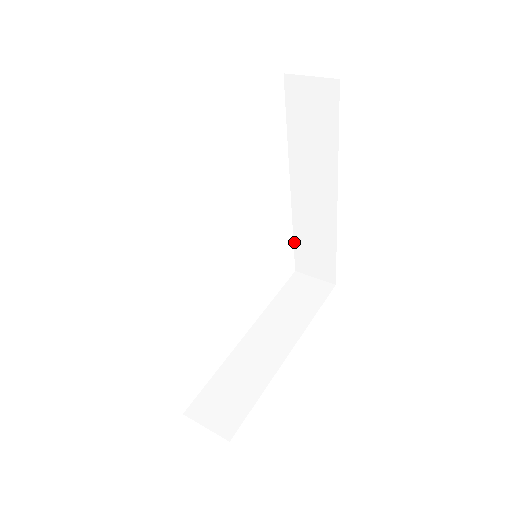
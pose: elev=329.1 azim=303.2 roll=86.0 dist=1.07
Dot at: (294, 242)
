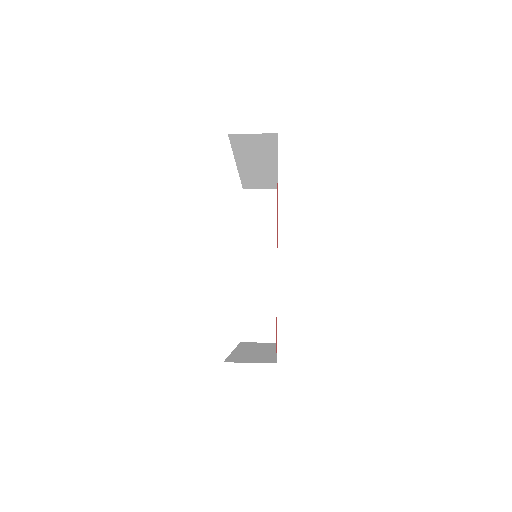
Dot at: (241, 312)
